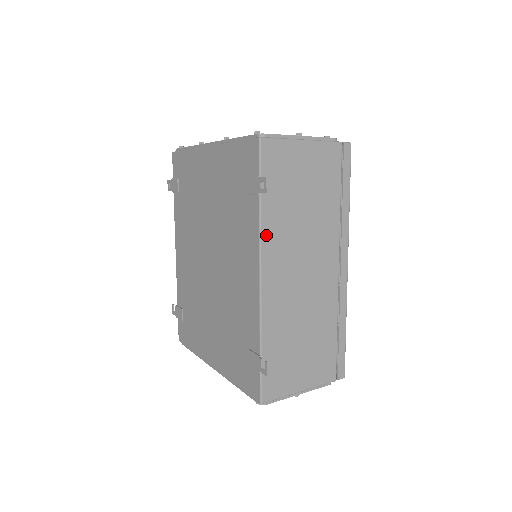
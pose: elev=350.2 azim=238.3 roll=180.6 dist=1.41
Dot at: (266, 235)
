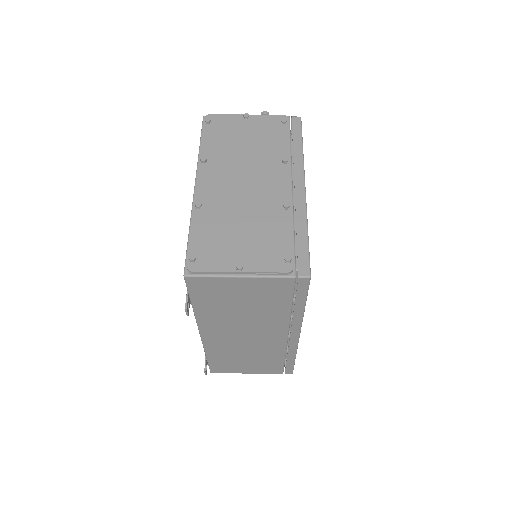
Dot at: (202, 320)
